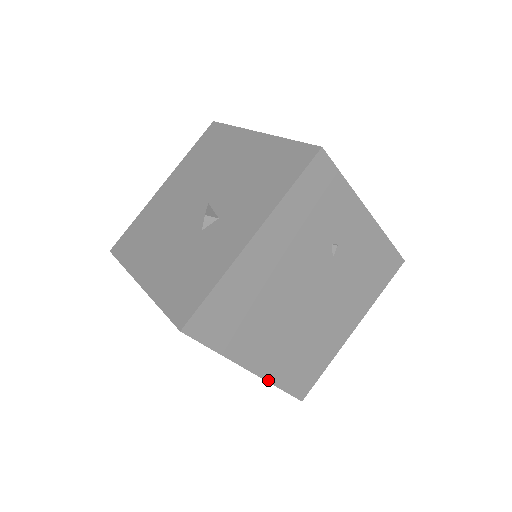
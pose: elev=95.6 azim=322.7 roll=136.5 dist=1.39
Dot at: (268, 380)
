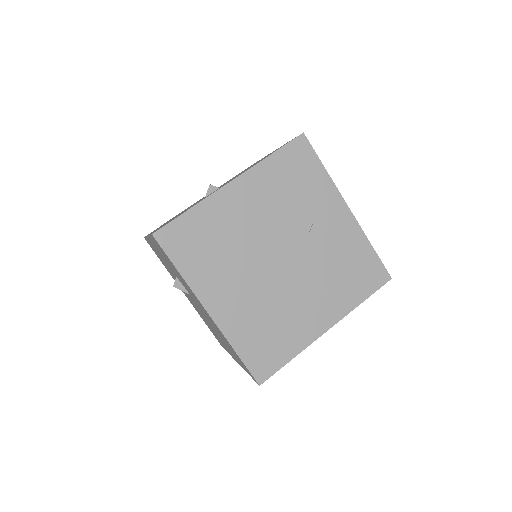
Dot at: (225, 335)
